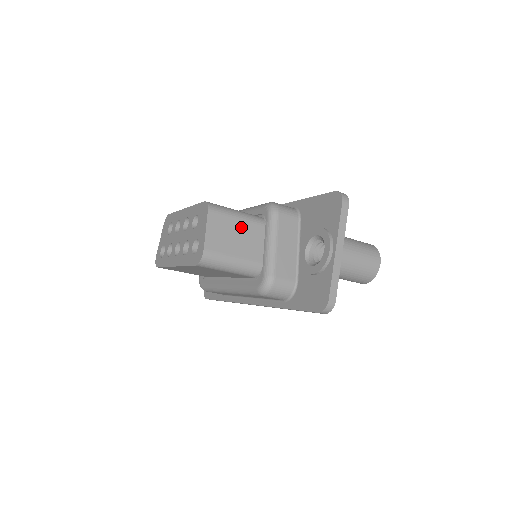
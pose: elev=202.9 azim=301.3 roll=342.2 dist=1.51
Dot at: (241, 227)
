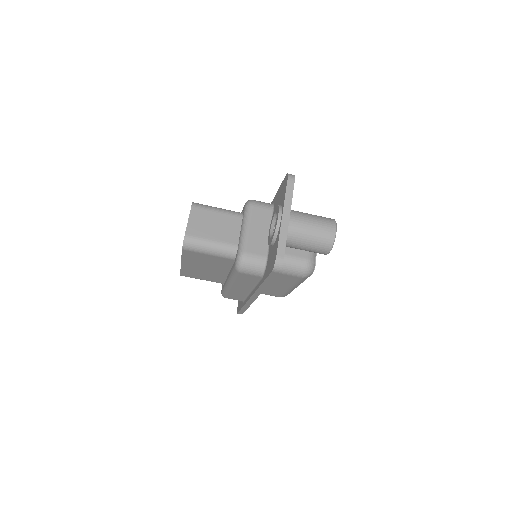
Dot at: (220, 218)
